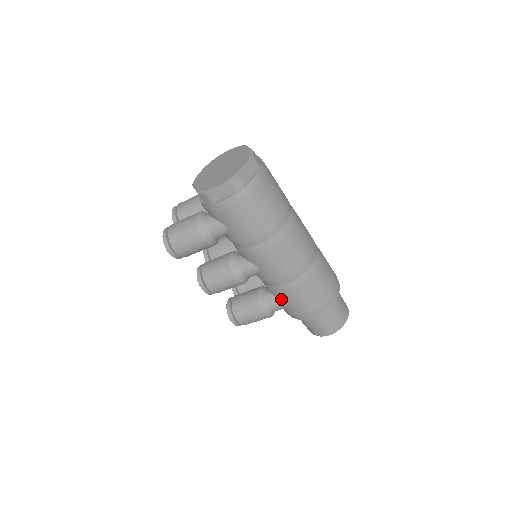
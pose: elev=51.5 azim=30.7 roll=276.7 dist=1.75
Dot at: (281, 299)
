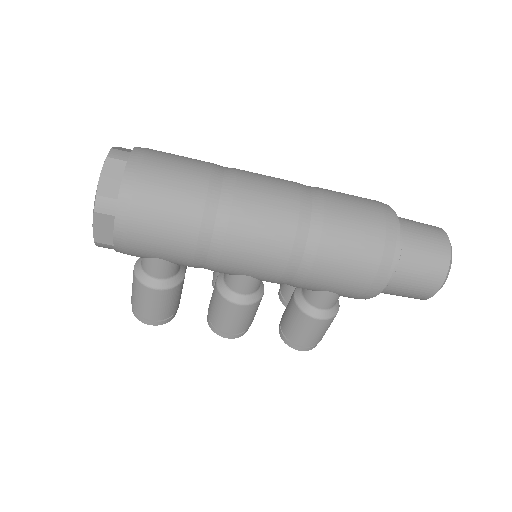
Dot at: (318, 290)
